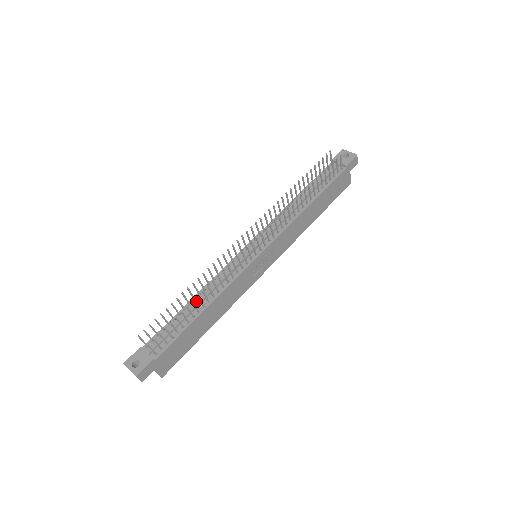
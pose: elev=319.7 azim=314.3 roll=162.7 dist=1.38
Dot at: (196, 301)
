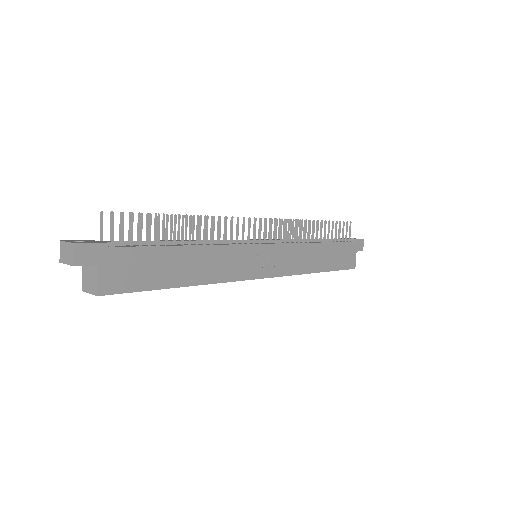
Dot at: occluded
